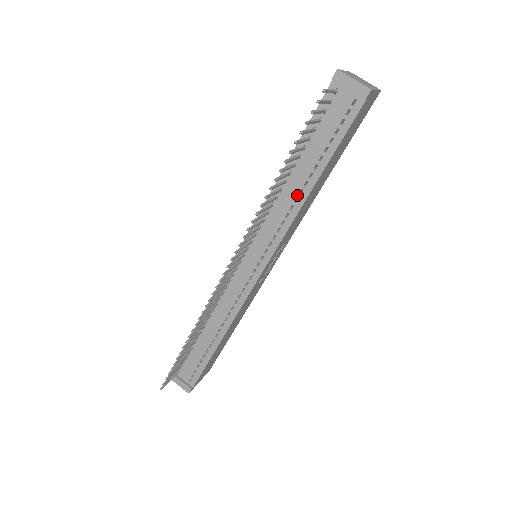
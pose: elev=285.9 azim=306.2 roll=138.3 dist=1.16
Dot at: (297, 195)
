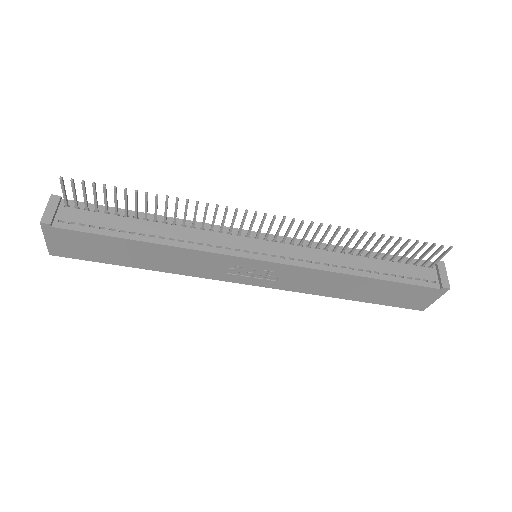
Dot at: (347, 266)
